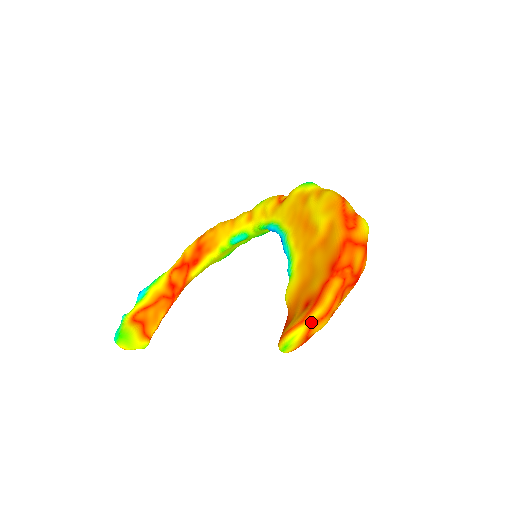
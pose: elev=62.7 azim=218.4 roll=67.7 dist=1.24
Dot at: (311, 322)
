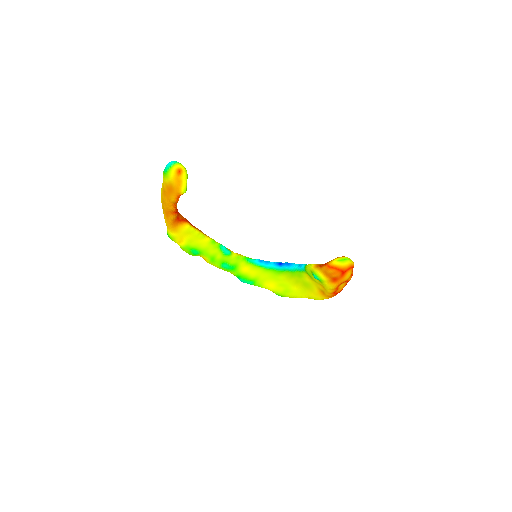
Dot at: occluded
